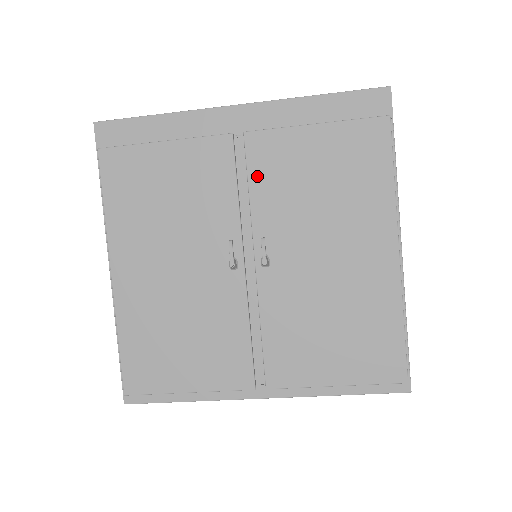
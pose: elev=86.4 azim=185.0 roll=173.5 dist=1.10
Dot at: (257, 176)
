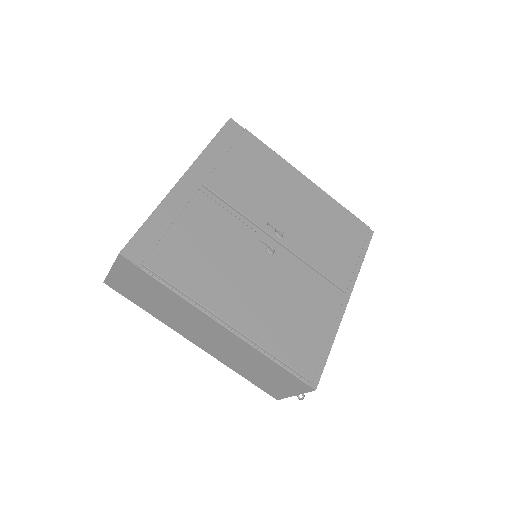
Dot at: (232, 199)
